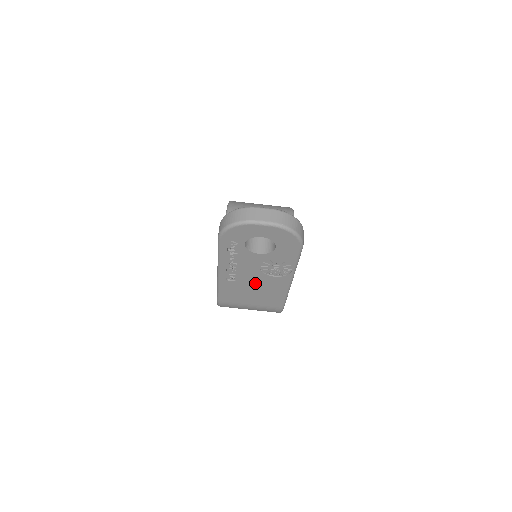
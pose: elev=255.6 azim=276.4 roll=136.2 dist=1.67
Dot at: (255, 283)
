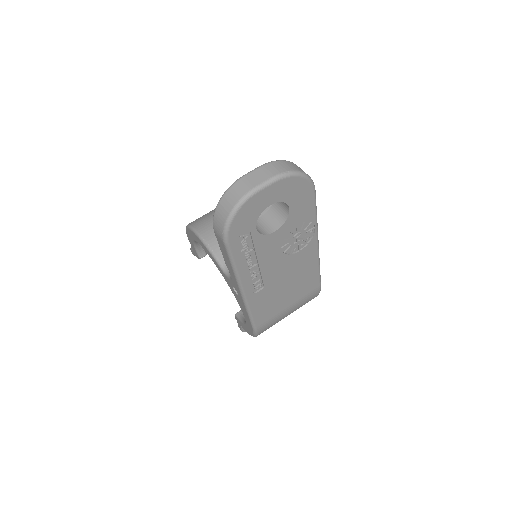
Dot at: (284, 275)
